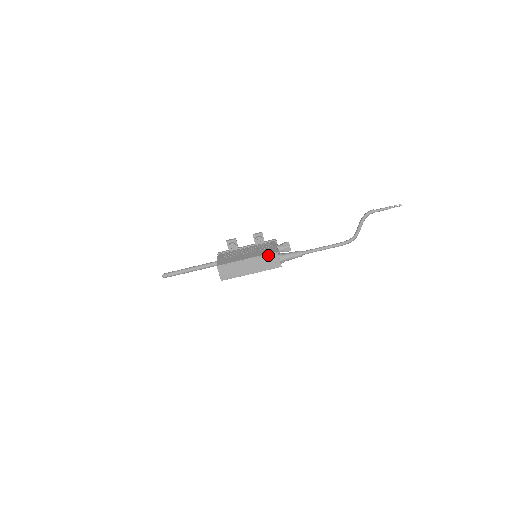
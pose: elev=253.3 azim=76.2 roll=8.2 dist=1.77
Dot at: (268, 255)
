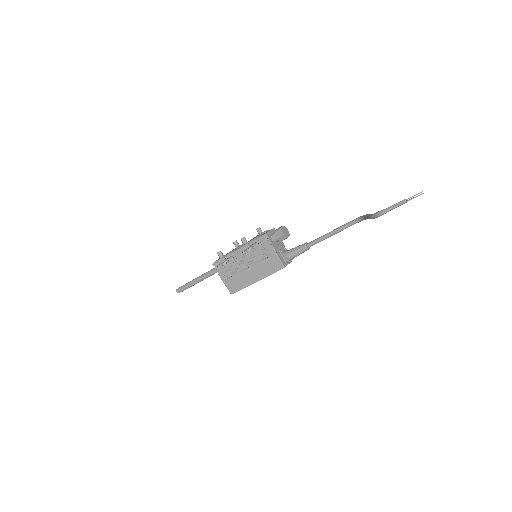
Dot at: occluded
